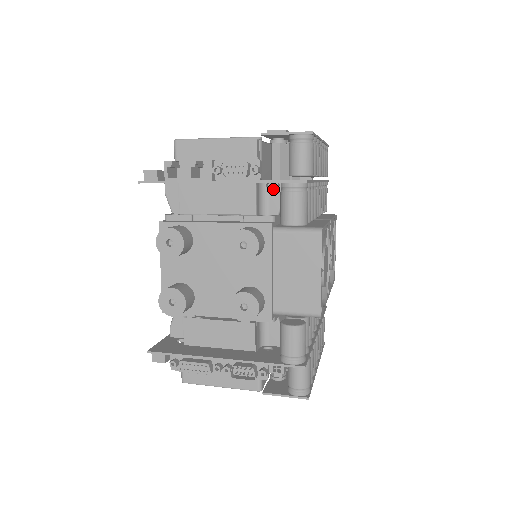
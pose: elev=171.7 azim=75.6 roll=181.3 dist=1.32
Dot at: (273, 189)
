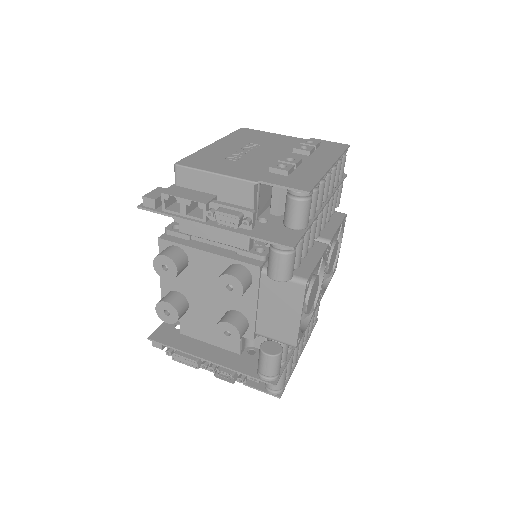
Dot at: occluded
